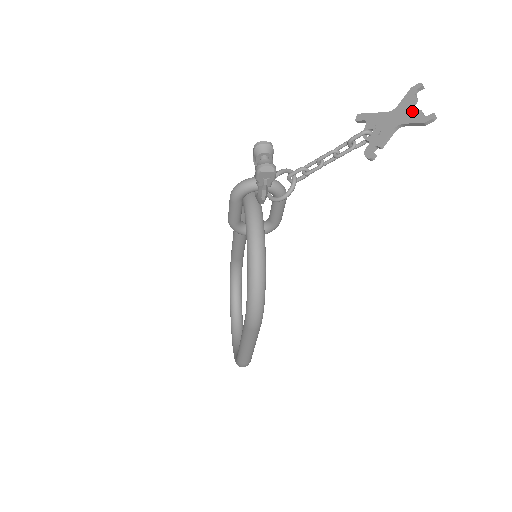
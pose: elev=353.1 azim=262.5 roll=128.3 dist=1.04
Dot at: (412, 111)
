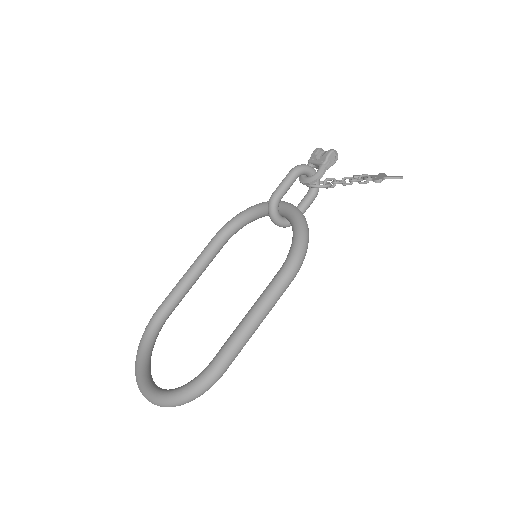
Dot at: occluded
